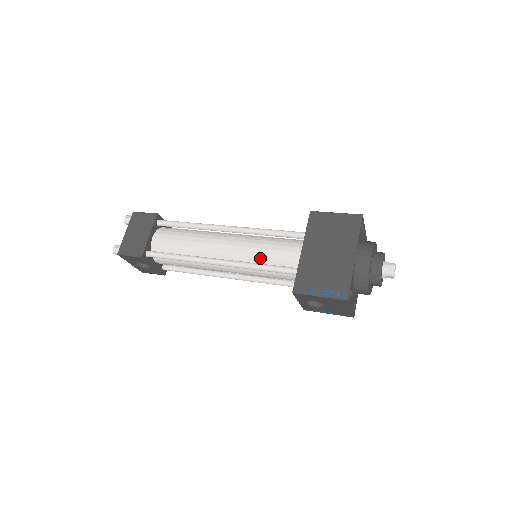
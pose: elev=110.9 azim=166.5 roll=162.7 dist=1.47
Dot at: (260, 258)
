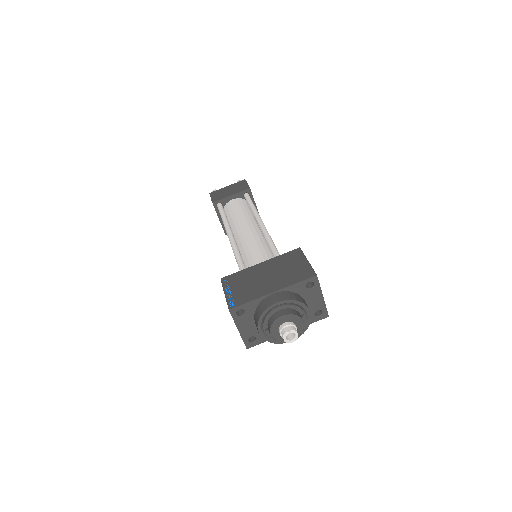
Dot at: (246, 251)
